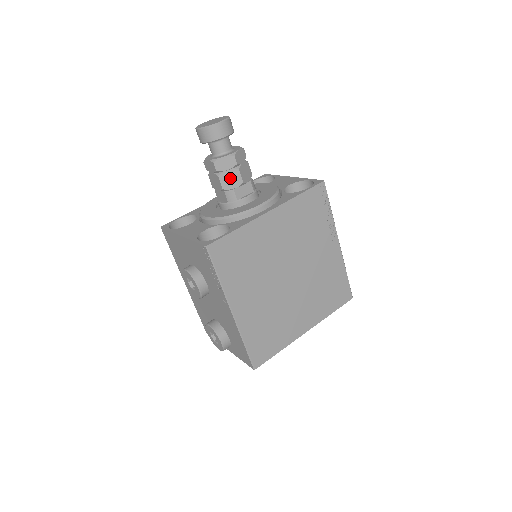
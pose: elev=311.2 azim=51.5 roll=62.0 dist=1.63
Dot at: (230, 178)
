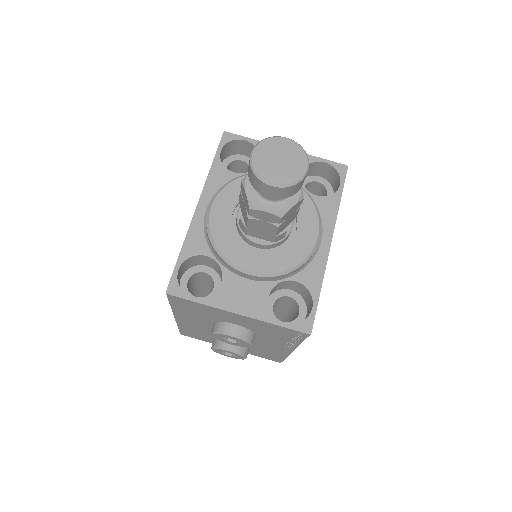
Dot at: (288, 221)
